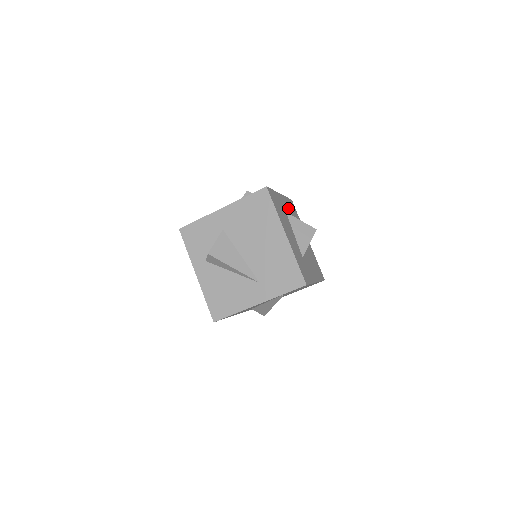
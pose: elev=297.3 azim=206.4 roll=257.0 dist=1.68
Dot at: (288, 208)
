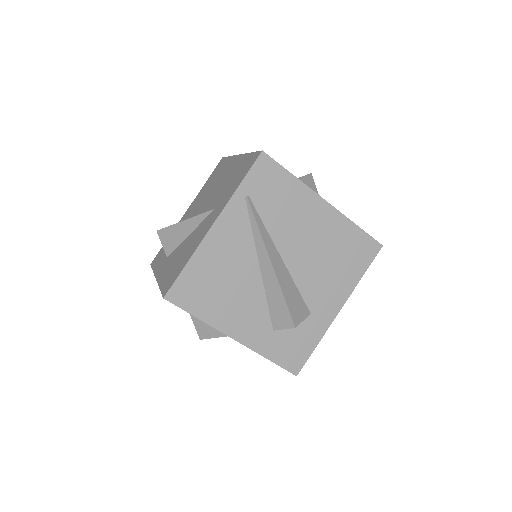
Dot at: occluded
